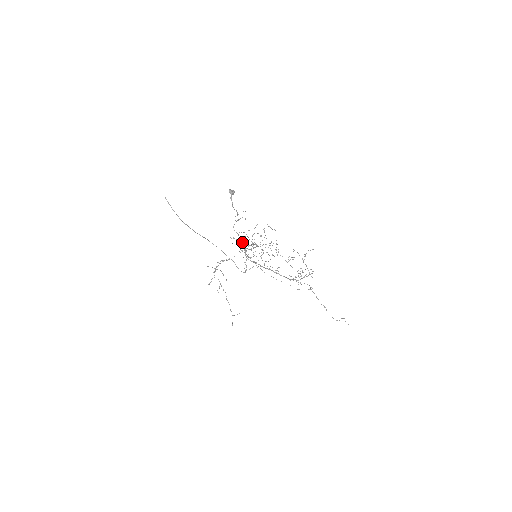
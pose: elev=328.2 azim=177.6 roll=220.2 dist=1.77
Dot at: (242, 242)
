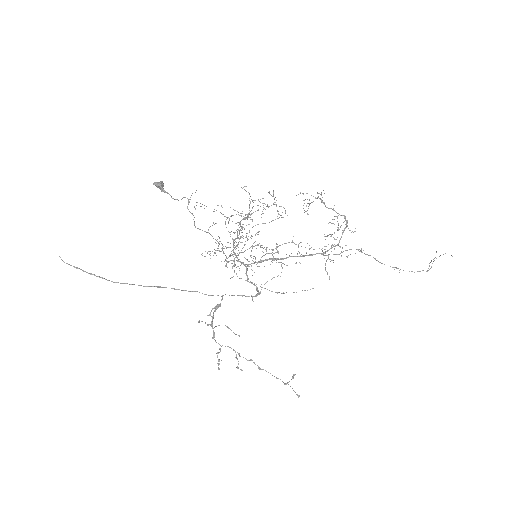
Dot at: (222, 248)
